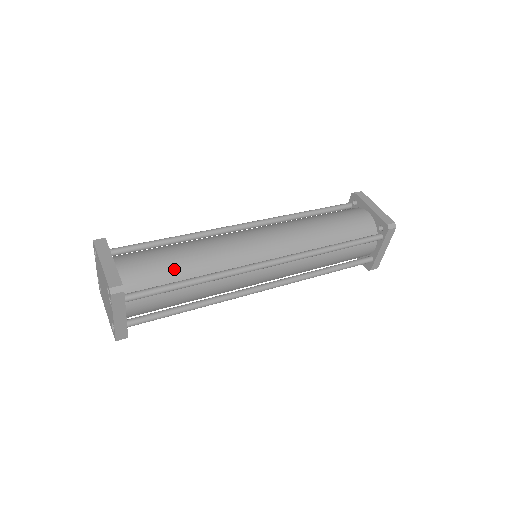
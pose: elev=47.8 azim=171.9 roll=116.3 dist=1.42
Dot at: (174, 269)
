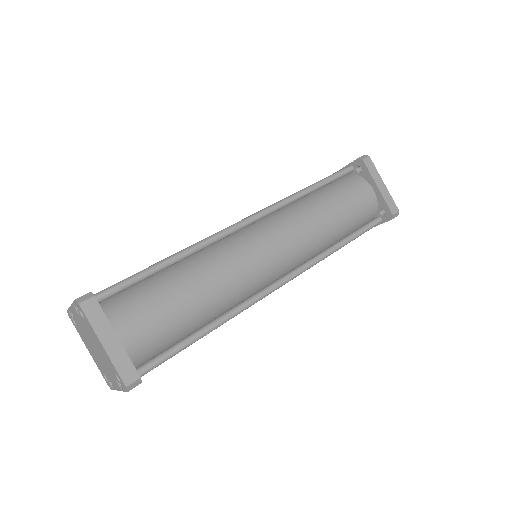
Dot at: (185, 322)
